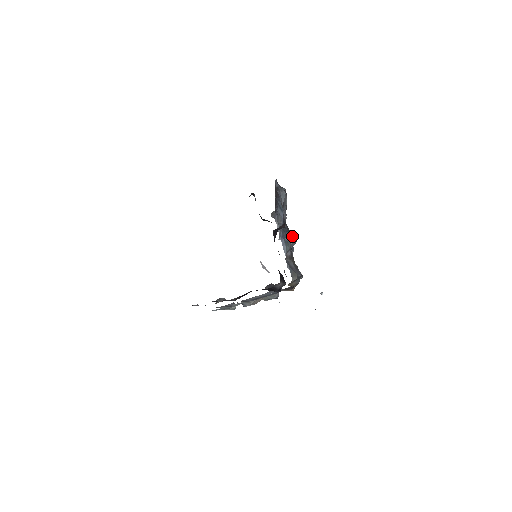
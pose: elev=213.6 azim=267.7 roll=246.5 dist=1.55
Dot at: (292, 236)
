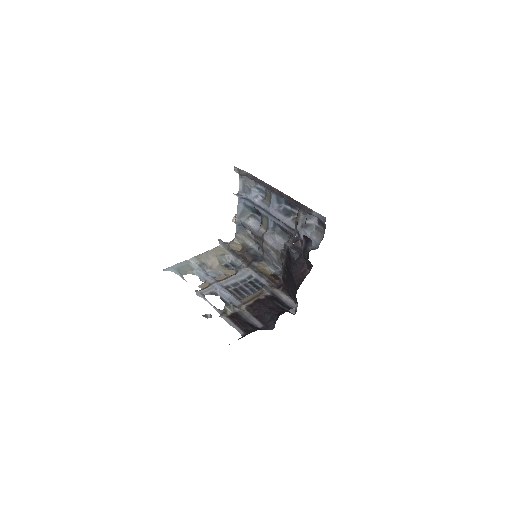
Dot at: (280, 229)
